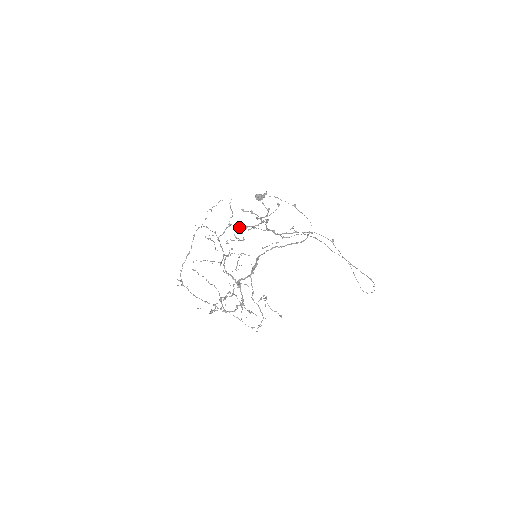
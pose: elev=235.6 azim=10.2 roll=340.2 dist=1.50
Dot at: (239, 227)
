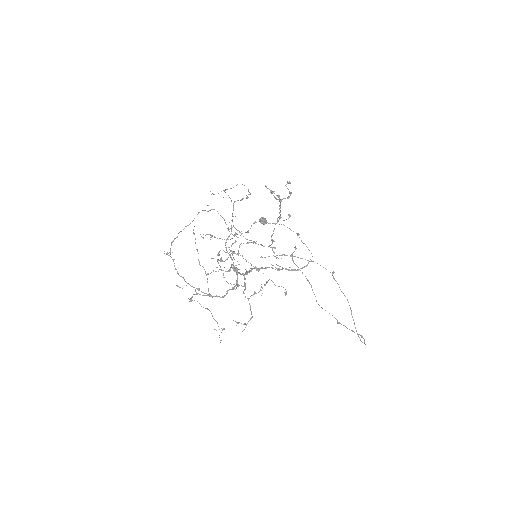
Dot at: (236, 241)
